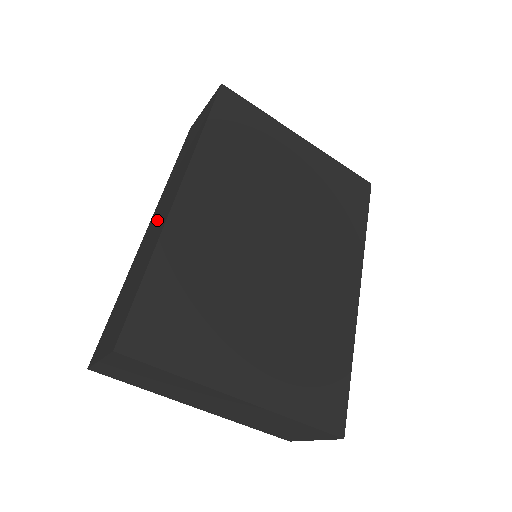
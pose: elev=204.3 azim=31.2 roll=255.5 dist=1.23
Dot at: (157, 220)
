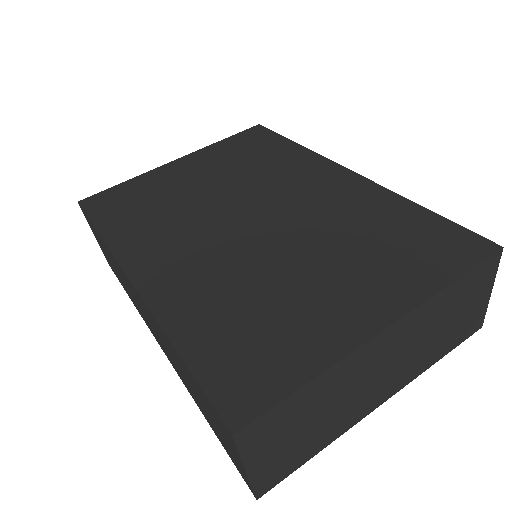
Dot at: occluded
